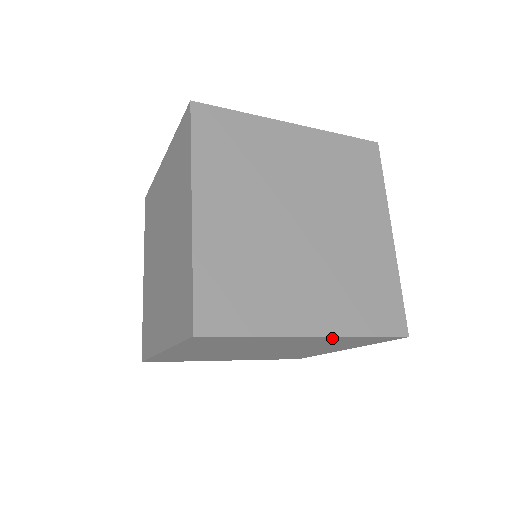
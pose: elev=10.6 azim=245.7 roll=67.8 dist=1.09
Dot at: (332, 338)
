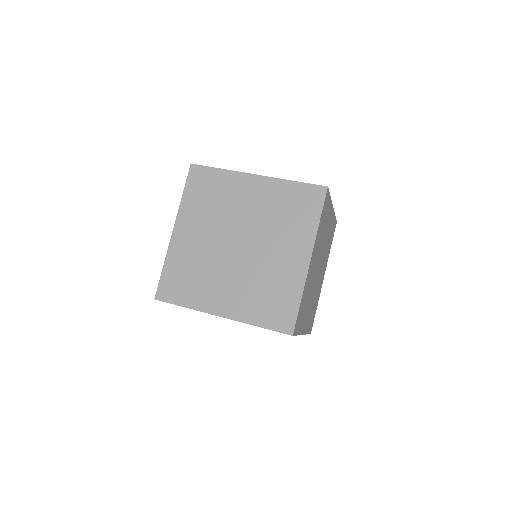
Dot at: occluded
